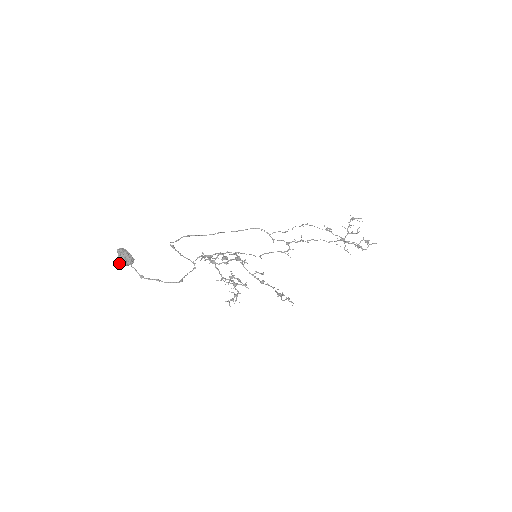
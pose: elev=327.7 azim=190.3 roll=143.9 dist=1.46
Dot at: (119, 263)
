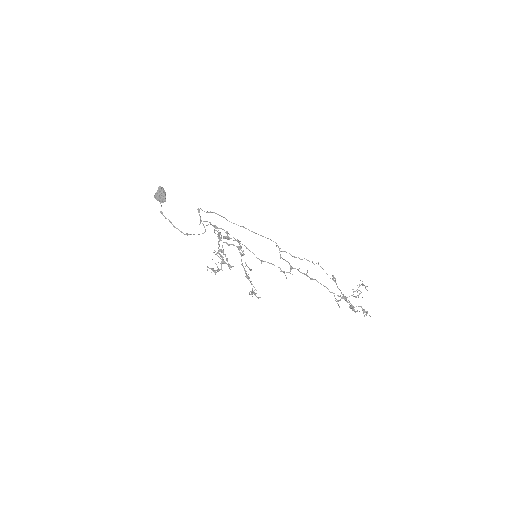
Dot at: (154, 196)
